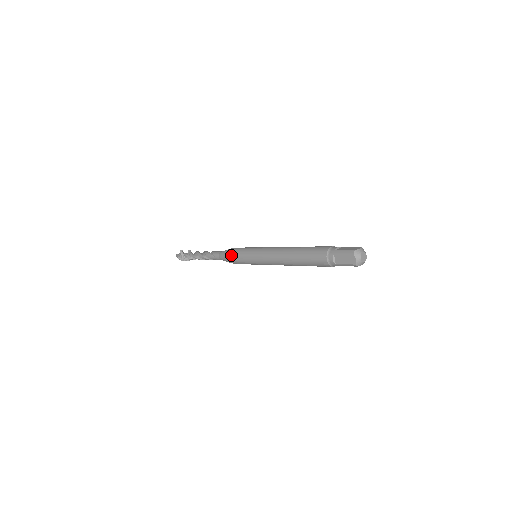
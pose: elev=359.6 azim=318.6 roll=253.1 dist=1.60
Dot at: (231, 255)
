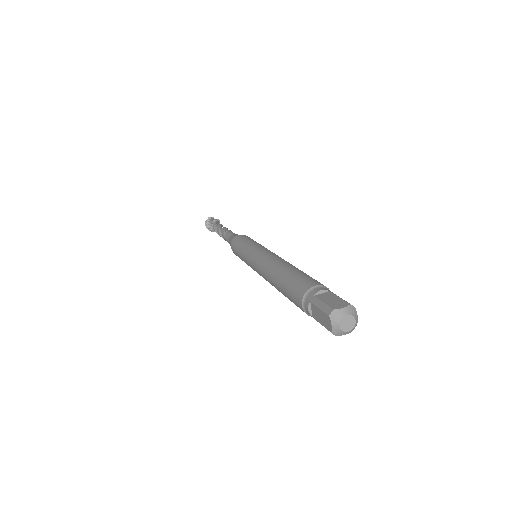
Dot at: (233, 245)
